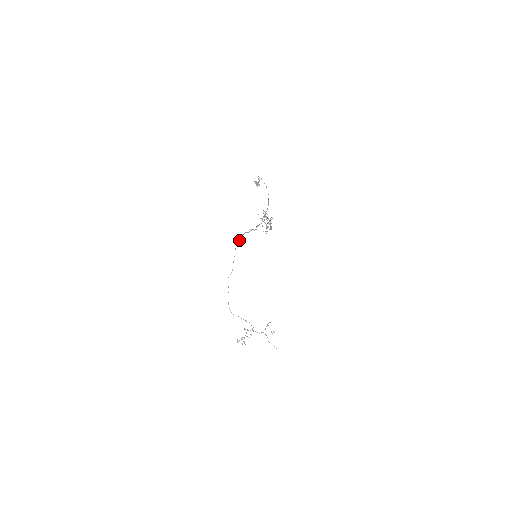
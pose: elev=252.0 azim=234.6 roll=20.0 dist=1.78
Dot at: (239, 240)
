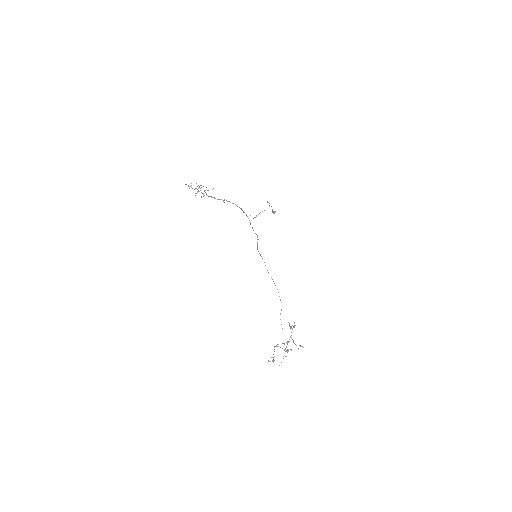
Dot at: (265, 265)
